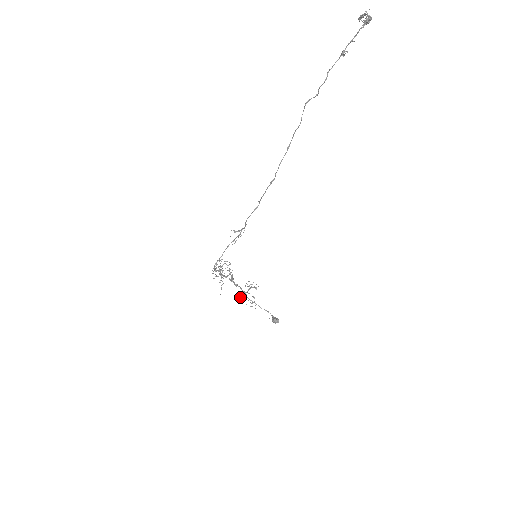
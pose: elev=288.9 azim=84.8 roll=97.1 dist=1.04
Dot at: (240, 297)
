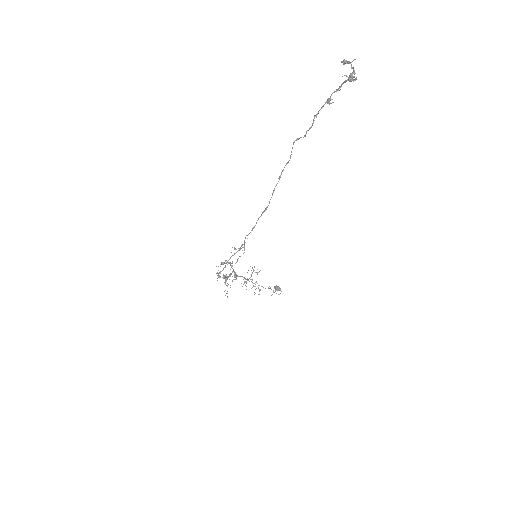
Dot at: (244, 283)
